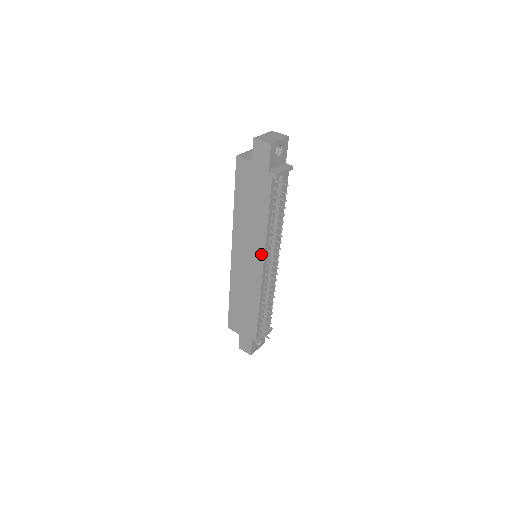
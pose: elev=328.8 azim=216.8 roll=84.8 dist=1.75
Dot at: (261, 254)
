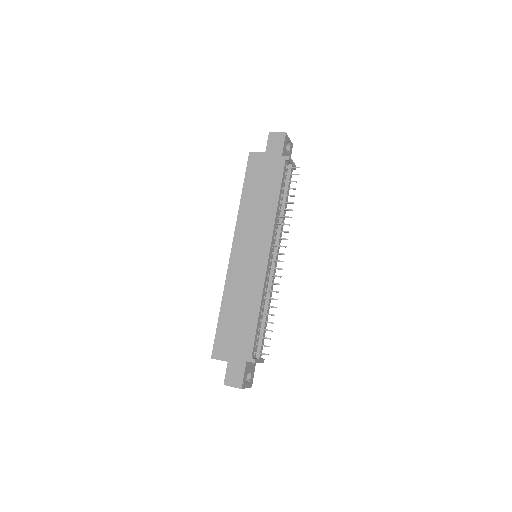
Dot at: (268, 239)
